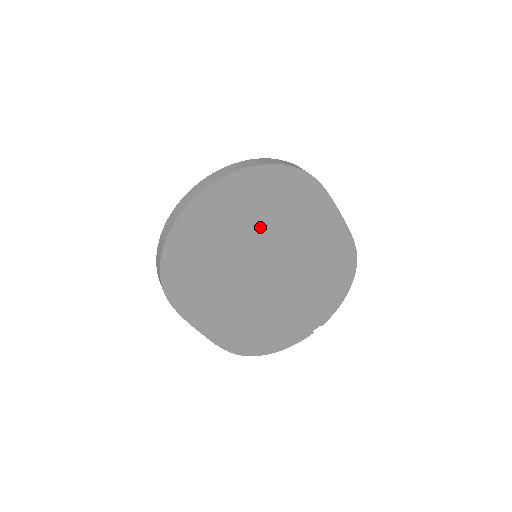
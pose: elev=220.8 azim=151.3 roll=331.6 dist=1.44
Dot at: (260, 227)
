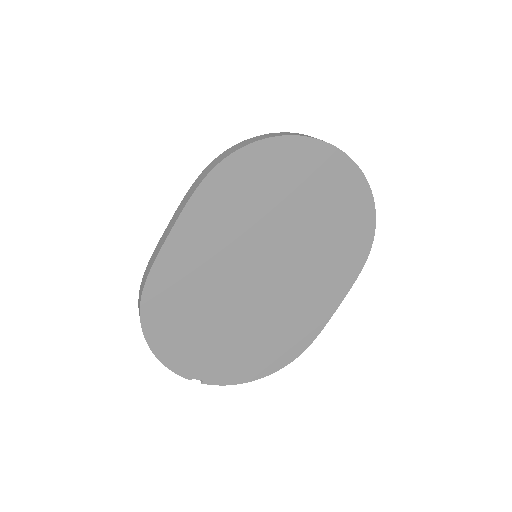
Dot at: (314, 231)
